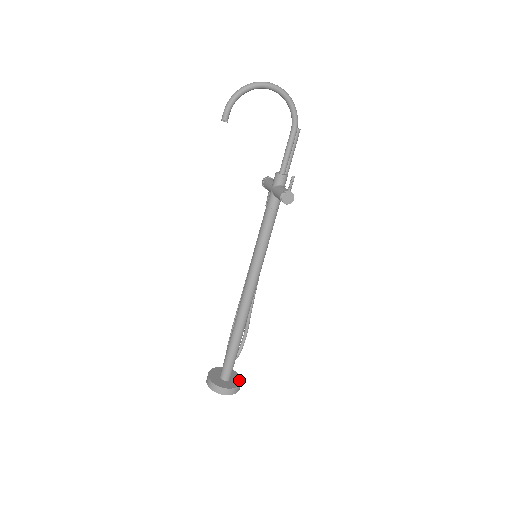
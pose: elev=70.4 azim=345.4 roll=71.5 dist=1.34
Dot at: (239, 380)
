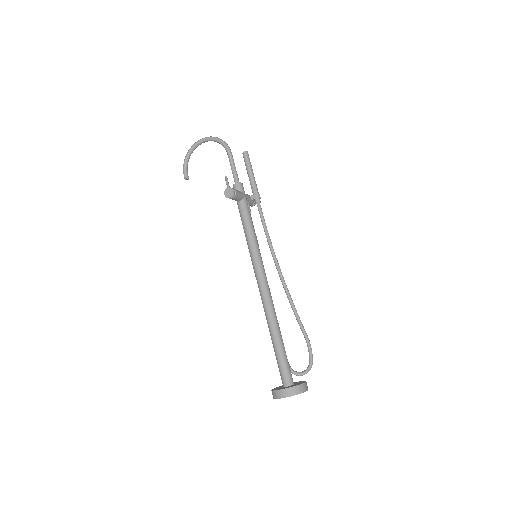
Dot at: (300, 384)
